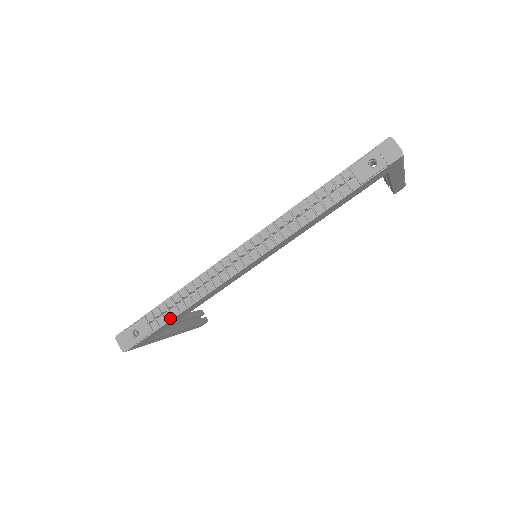
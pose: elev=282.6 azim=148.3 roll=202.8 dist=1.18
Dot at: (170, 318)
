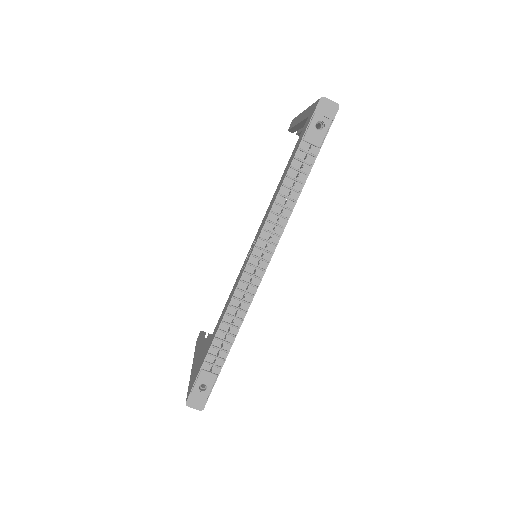
Dot at: (226, 354)
